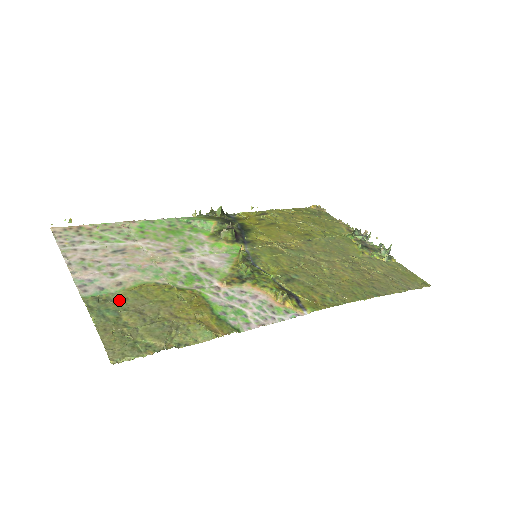
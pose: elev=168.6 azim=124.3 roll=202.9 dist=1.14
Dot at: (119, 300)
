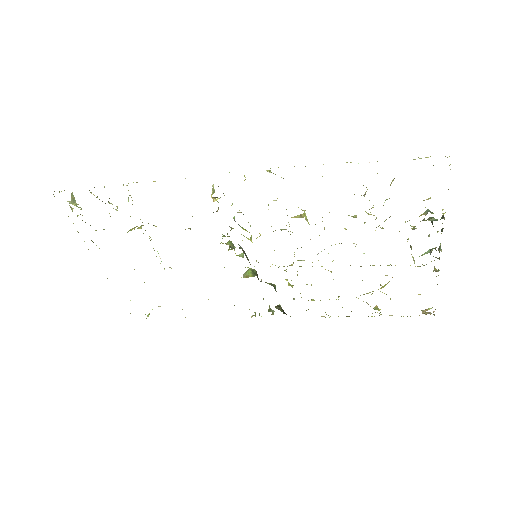
Dot at: occluded
